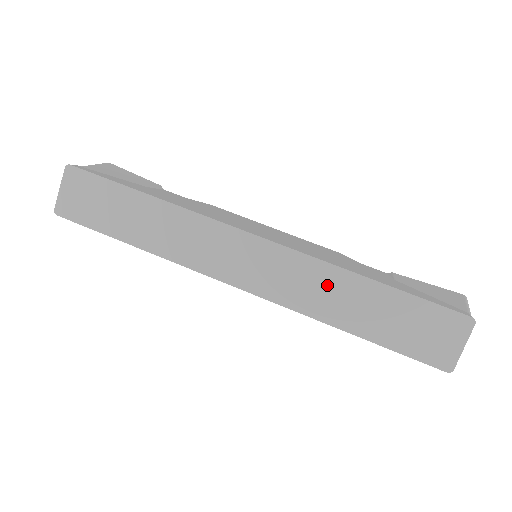
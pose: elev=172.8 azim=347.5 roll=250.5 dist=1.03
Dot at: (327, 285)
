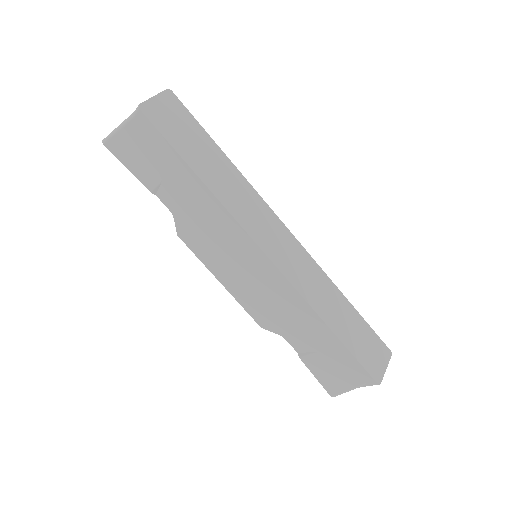
Dot at: (324, 289)
